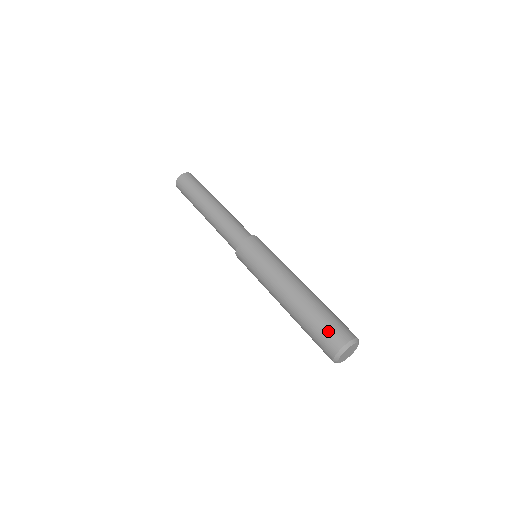
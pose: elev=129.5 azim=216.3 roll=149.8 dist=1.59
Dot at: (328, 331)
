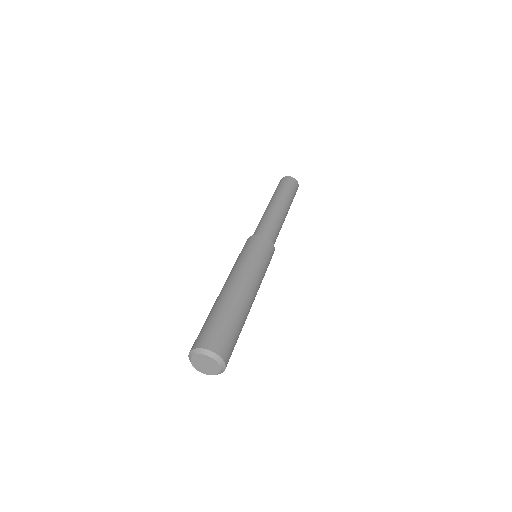
Dot at: (209, 330)
